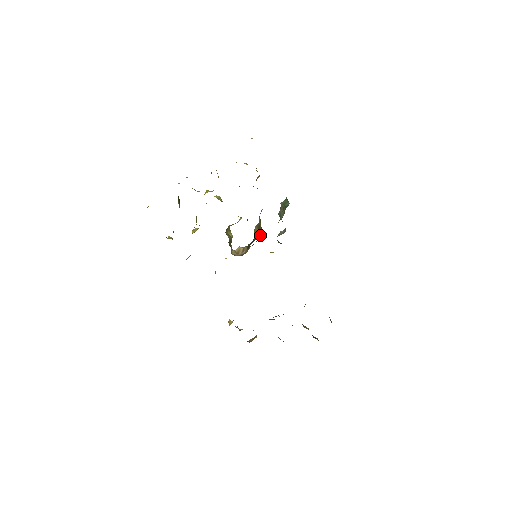
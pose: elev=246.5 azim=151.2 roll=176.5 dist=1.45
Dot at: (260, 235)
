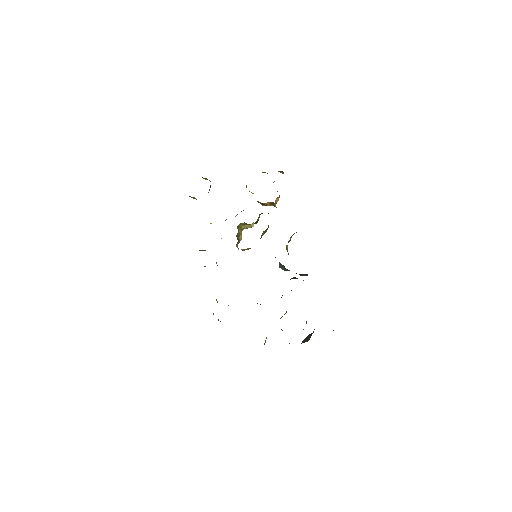
Dot at: occluded
